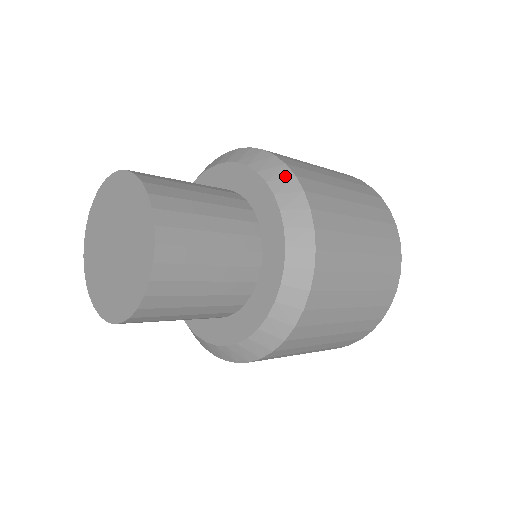
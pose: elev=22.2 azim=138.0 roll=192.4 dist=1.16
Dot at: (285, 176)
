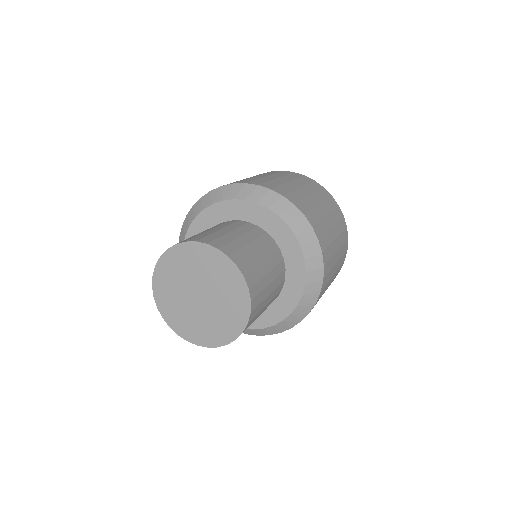
Dot at: (252, 189)
